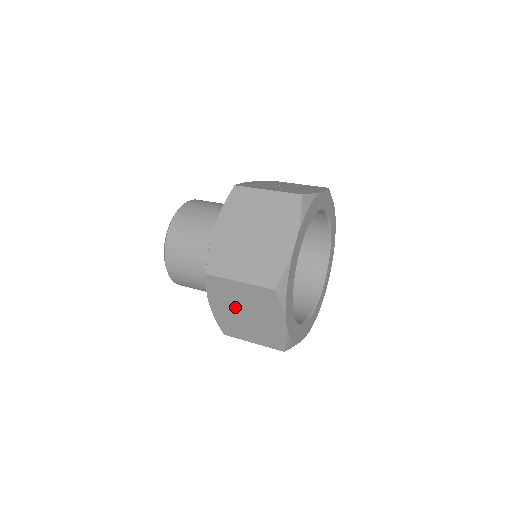
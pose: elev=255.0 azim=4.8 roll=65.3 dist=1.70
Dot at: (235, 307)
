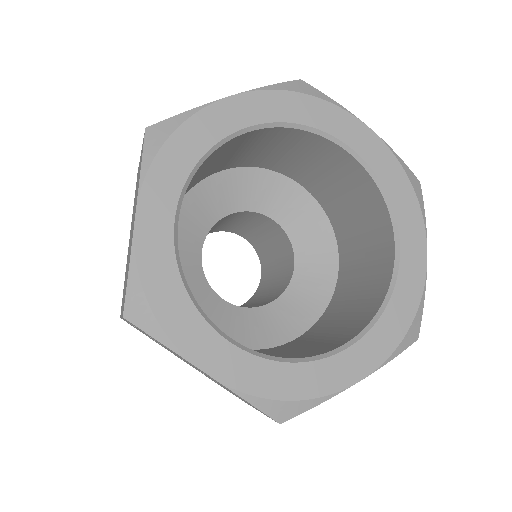
Dot at: occluded
